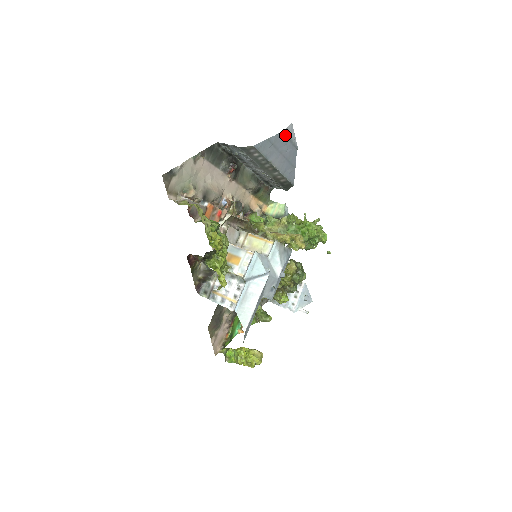
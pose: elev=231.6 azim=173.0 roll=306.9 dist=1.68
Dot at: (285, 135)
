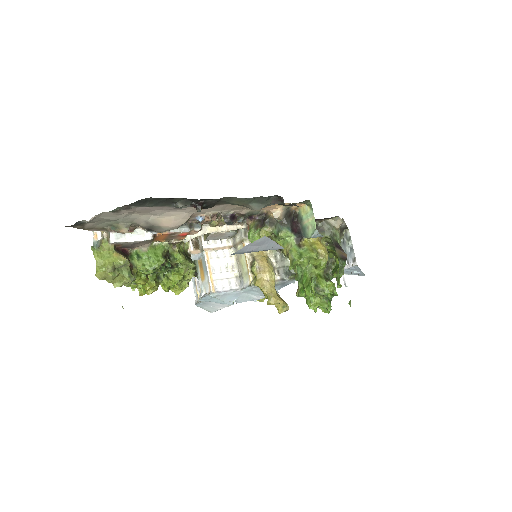
Dot at: (239, 252)
